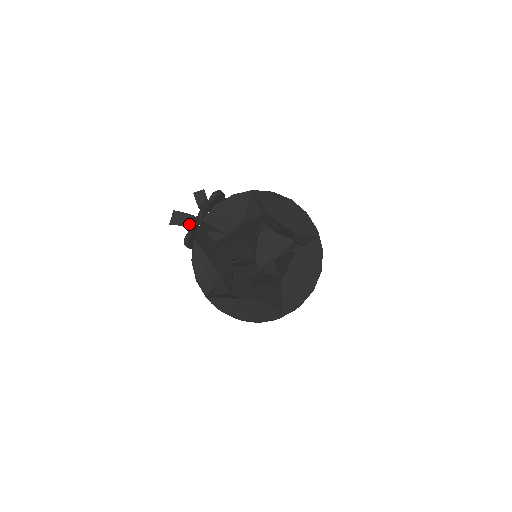
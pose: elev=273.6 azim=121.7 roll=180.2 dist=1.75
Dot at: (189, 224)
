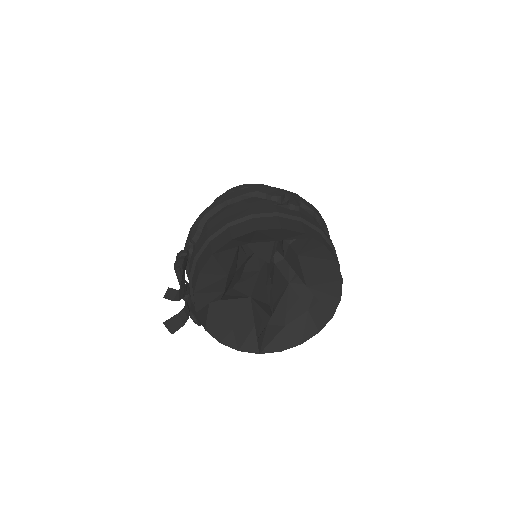
Dot at: (186, 318)
